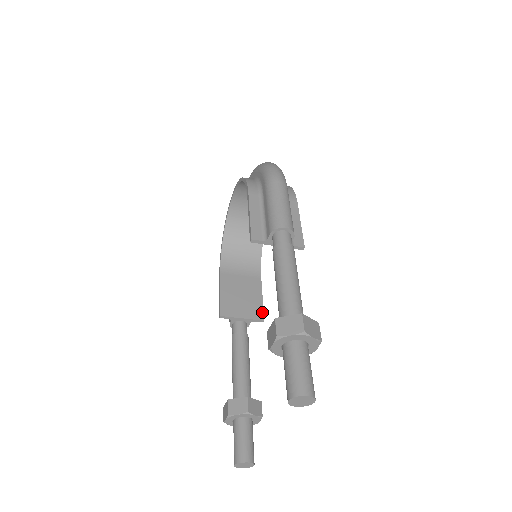
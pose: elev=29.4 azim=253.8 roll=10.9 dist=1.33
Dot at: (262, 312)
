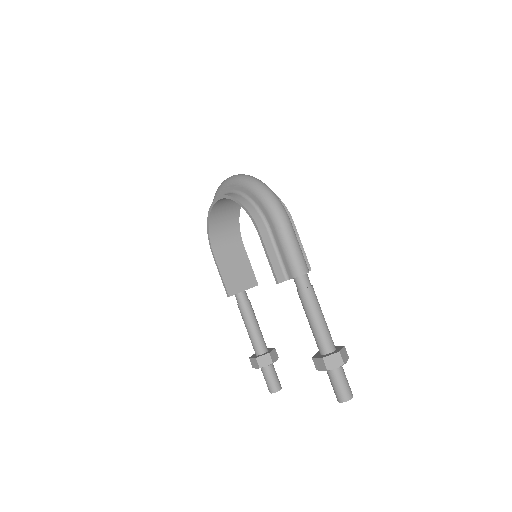
Dot at: (255, 278)
